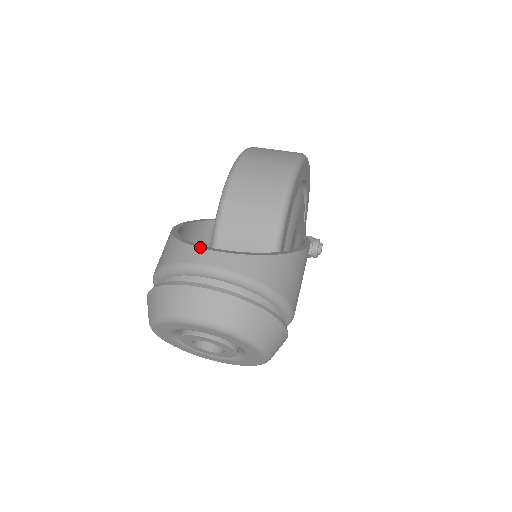
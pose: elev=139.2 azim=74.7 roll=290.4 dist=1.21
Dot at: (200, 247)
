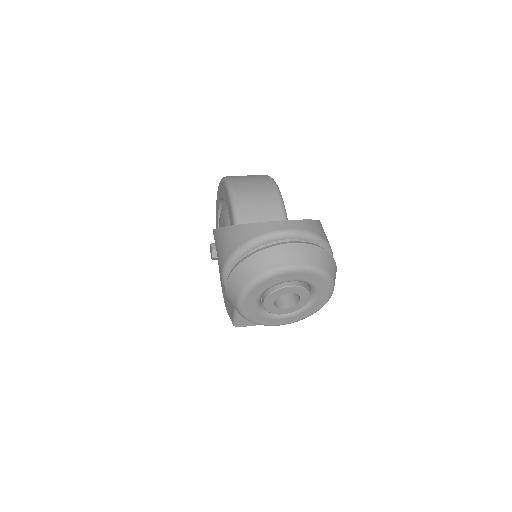
Dot at: (271, 221)
